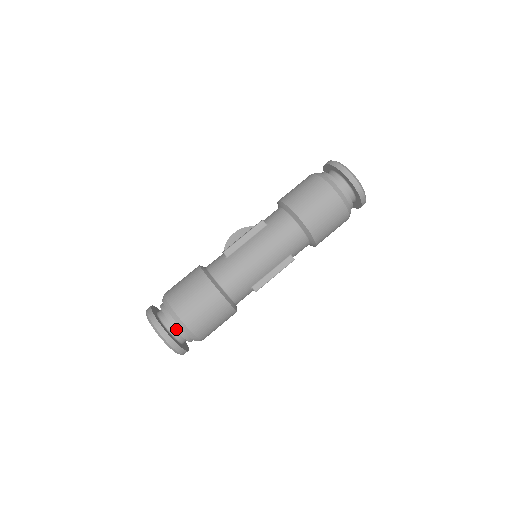
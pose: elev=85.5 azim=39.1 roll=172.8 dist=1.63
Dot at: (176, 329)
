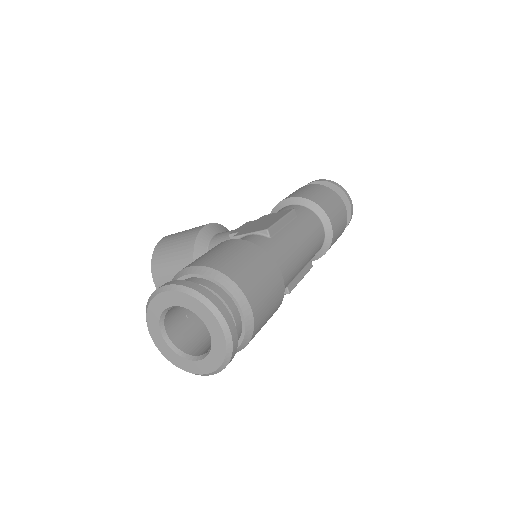
Dot at: (235, 321)
